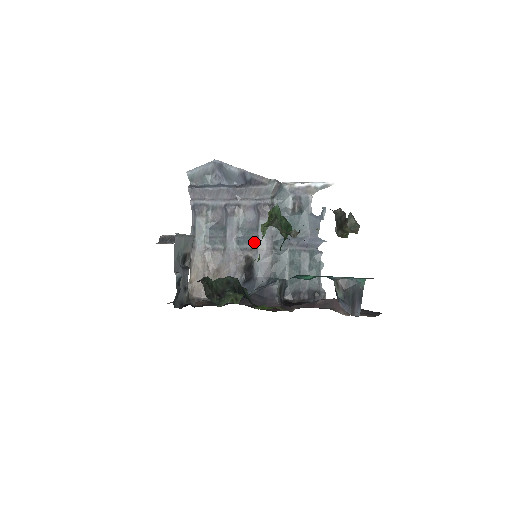
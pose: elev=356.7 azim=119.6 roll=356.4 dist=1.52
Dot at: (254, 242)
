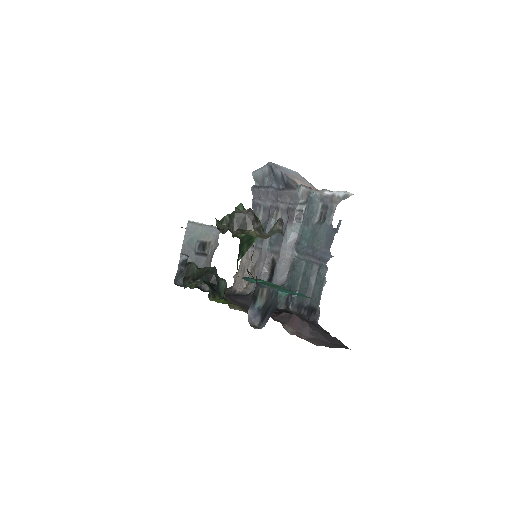
Dot at: (279, 245)
